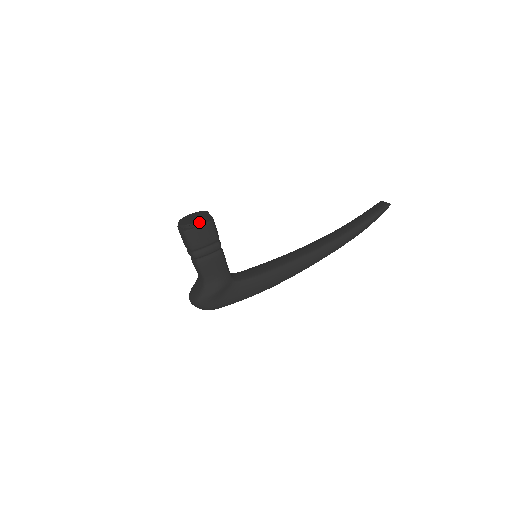
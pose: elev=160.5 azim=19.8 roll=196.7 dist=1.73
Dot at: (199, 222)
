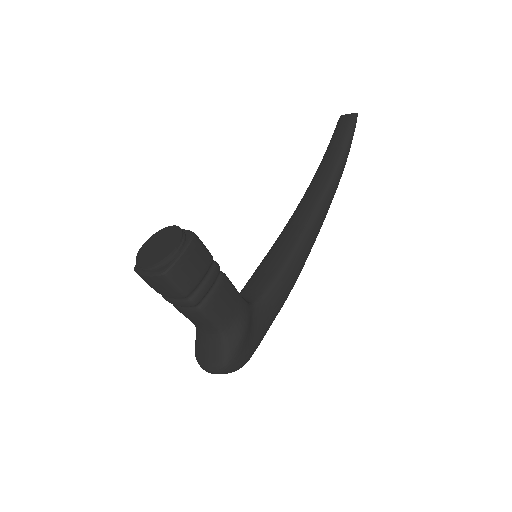
Dot at: (177, 246)
